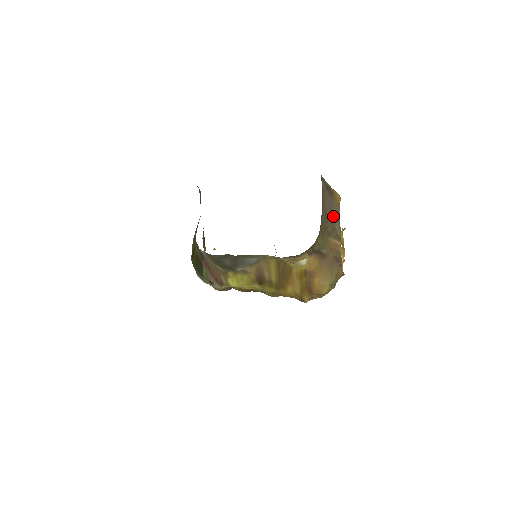
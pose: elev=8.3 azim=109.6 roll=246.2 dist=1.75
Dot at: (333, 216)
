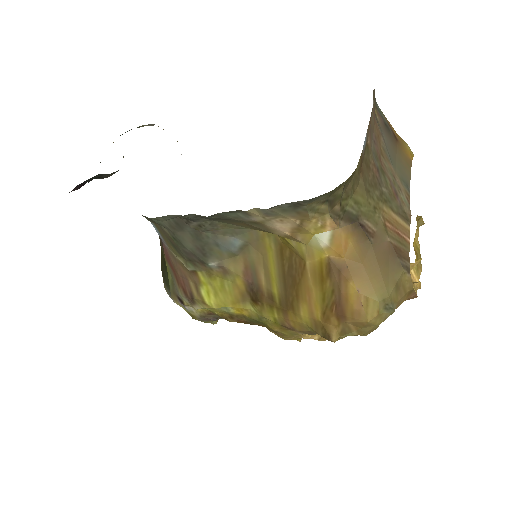
Dot at: (395, 174)
